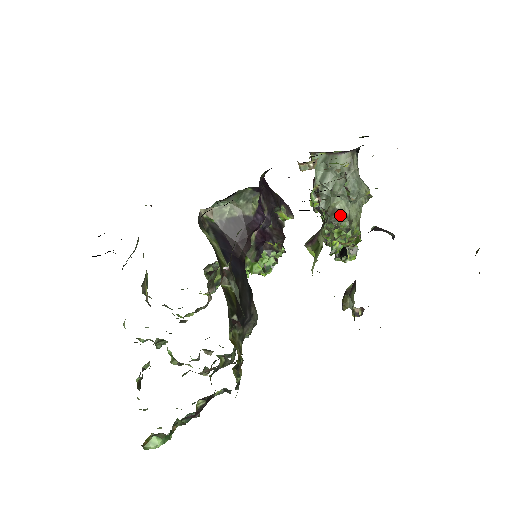
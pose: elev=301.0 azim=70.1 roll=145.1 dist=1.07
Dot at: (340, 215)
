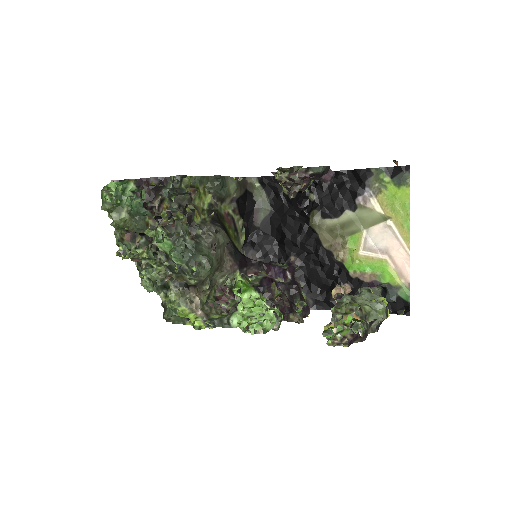
Dot at: (345, 296)
